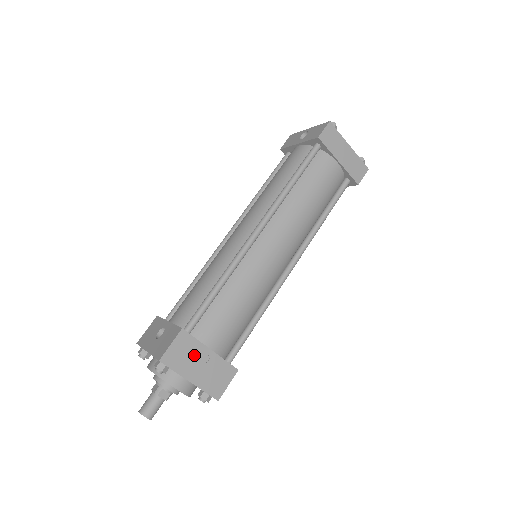
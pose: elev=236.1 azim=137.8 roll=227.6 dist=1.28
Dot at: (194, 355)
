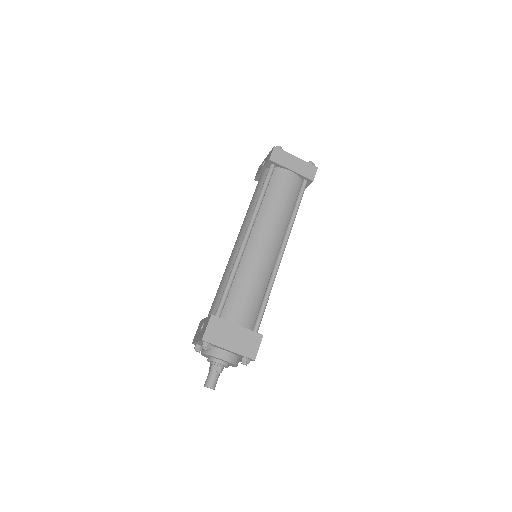
Dot at: (226, 331)
